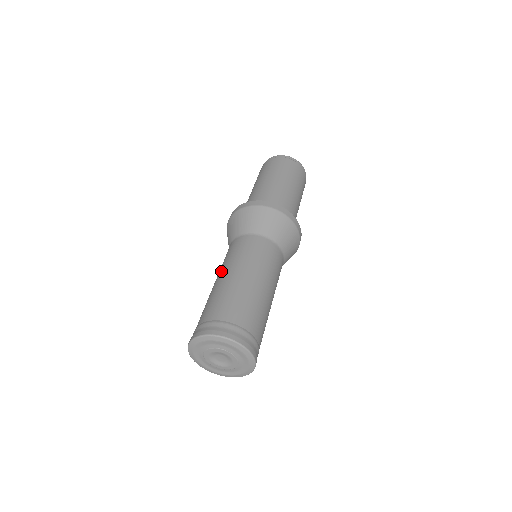
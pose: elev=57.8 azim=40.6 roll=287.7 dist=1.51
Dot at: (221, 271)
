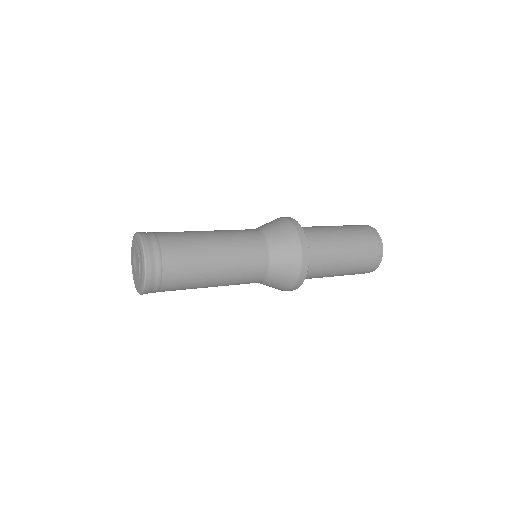
Dot at: occluded
